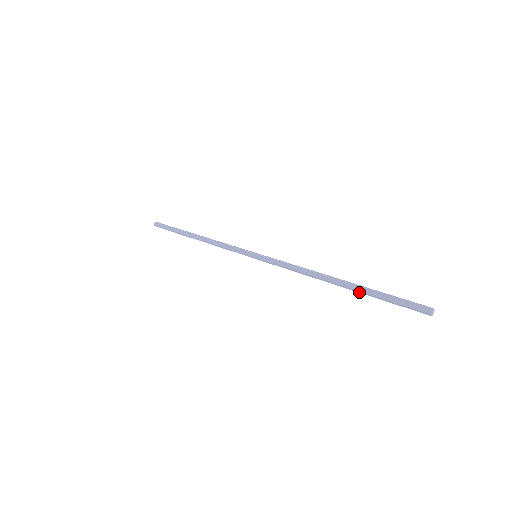
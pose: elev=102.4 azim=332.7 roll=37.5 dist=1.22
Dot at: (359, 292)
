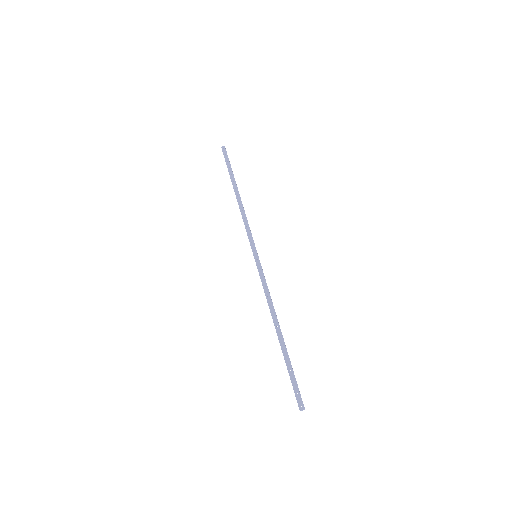
Dot at: (283, 352)
